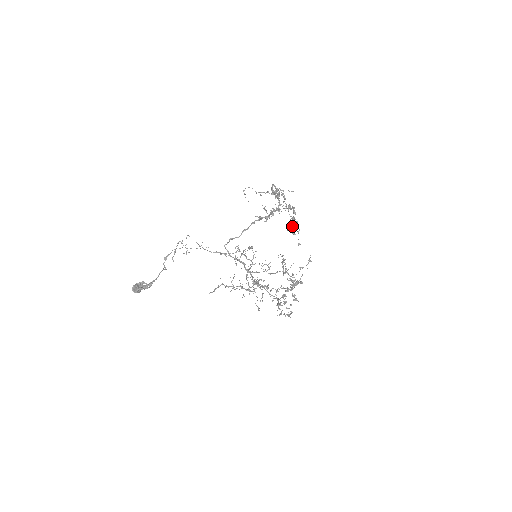
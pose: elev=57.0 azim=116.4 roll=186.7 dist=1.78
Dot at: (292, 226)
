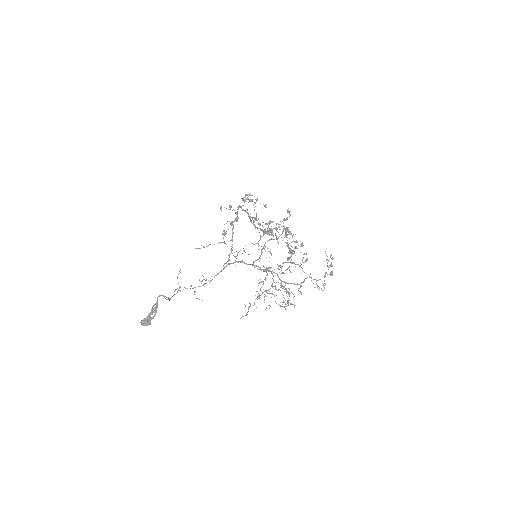
Dot at: (245, 197)
